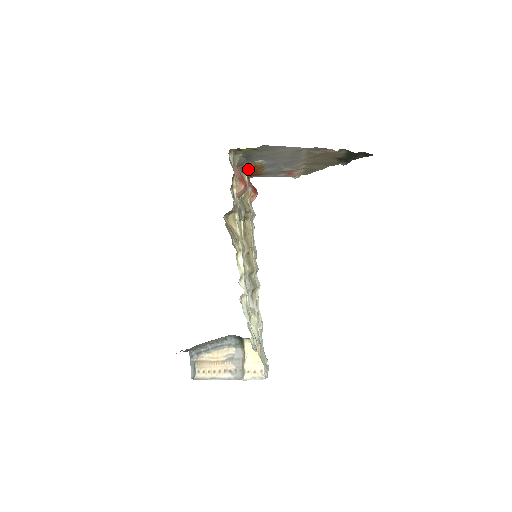
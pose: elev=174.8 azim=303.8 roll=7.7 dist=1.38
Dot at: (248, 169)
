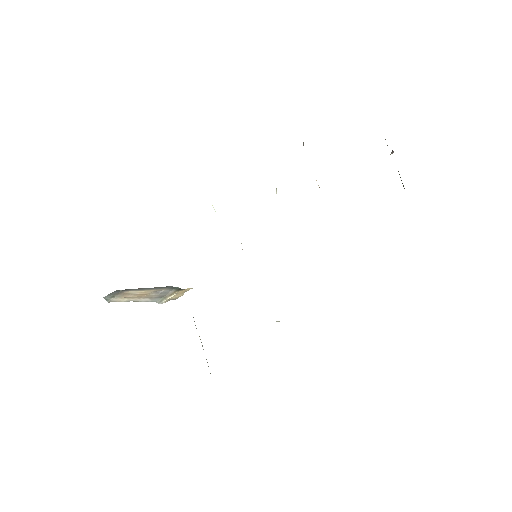
Dot at: occluded
